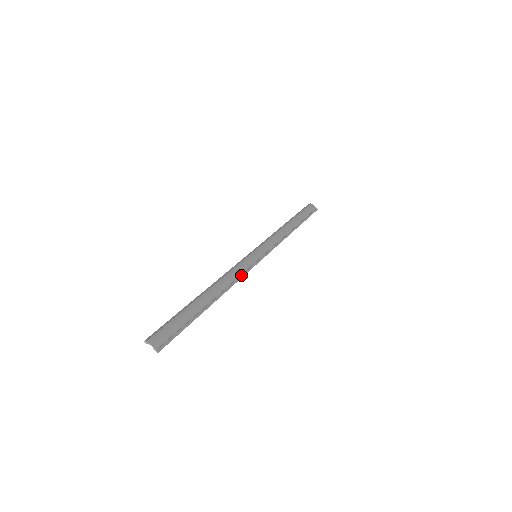
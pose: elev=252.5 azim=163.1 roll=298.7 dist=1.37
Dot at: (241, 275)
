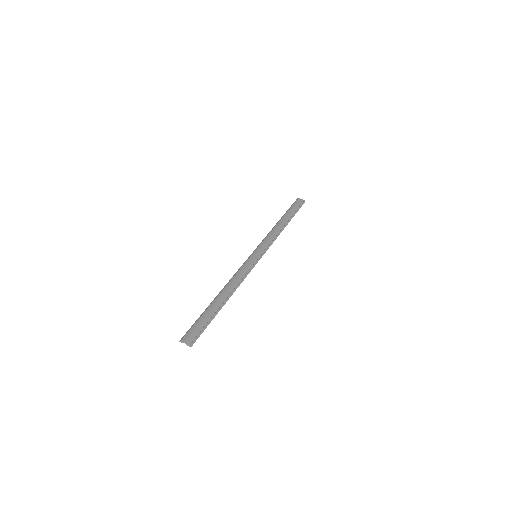
Dot at: (246, 275)
